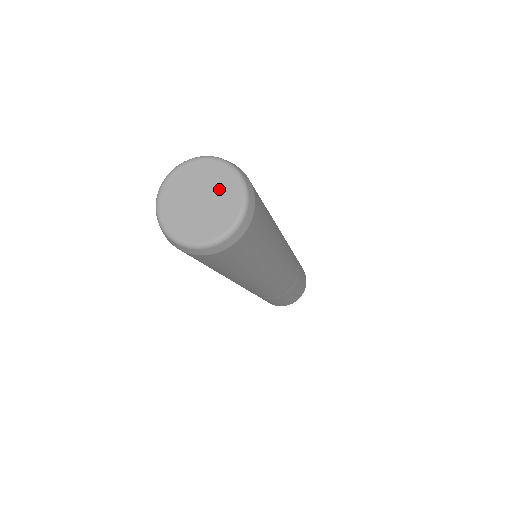
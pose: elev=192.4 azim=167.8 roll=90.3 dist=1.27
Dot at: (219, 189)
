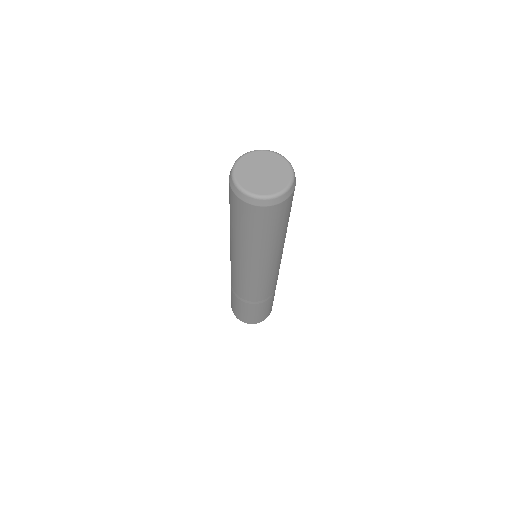
Dot at: (268, 162)
